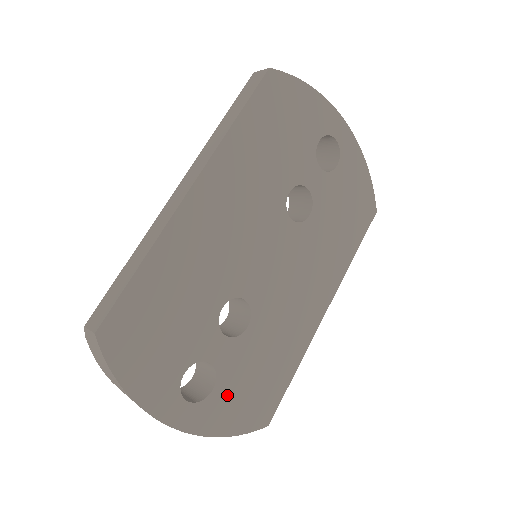
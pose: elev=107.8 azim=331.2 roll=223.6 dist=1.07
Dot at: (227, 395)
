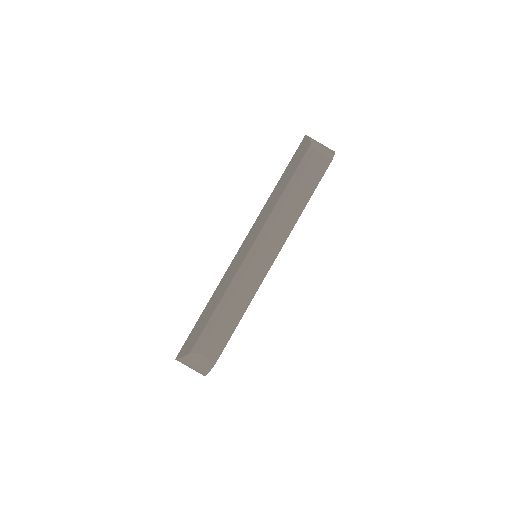
Dot at: occluded
